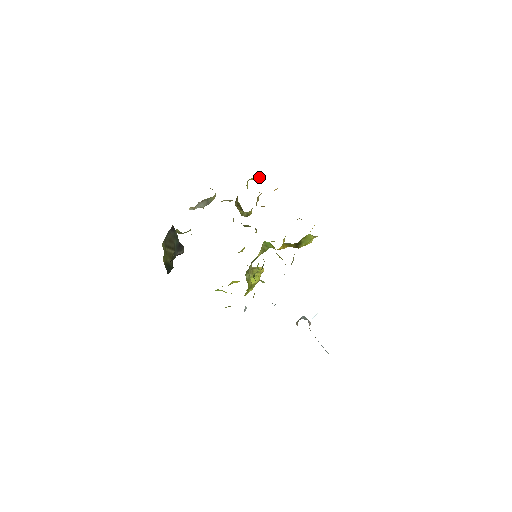
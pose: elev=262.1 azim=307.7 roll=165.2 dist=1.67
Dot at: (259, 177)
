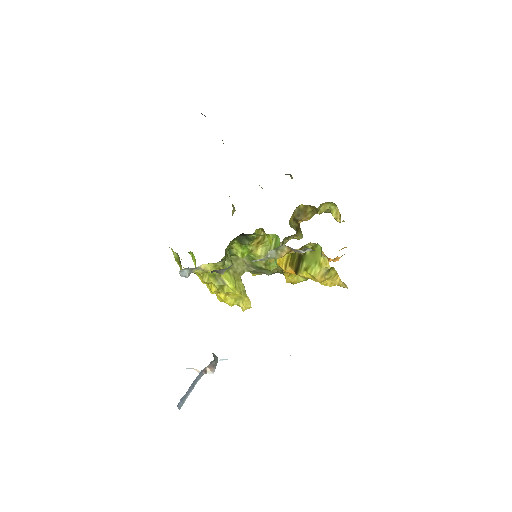
Dot at: occluded
